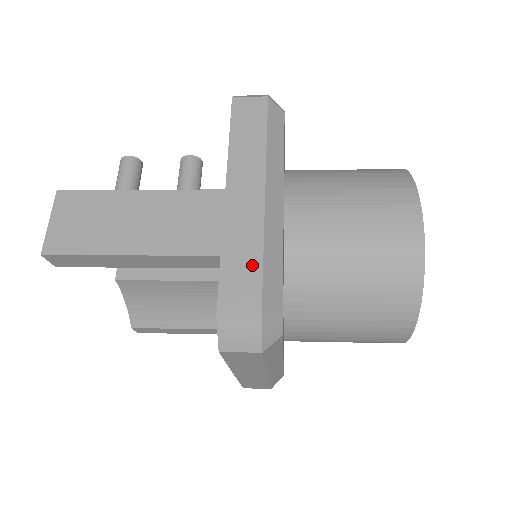
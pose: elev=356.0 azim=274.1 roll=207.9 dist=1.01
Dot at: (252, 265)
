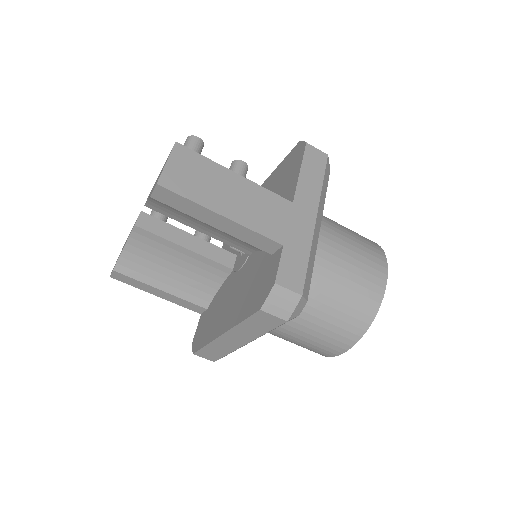
Dot at: (302, 261)
